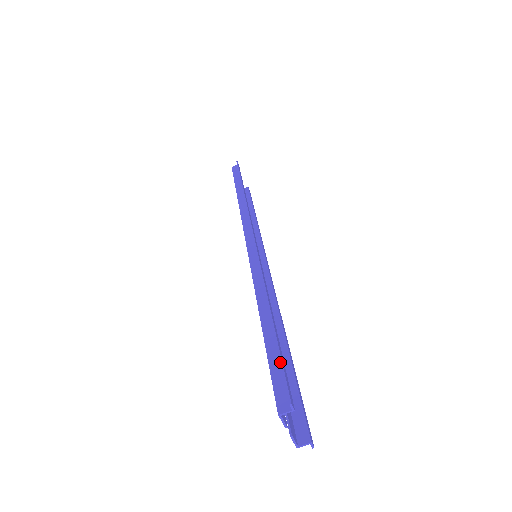
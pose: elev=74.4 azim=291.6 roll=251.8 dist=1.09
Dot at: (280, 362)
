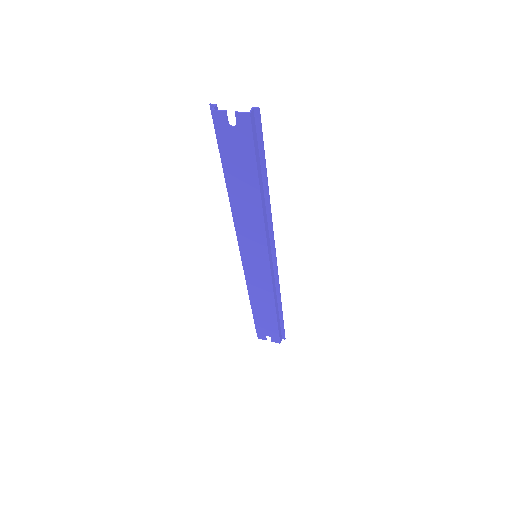
Dot at: (216, 136)
